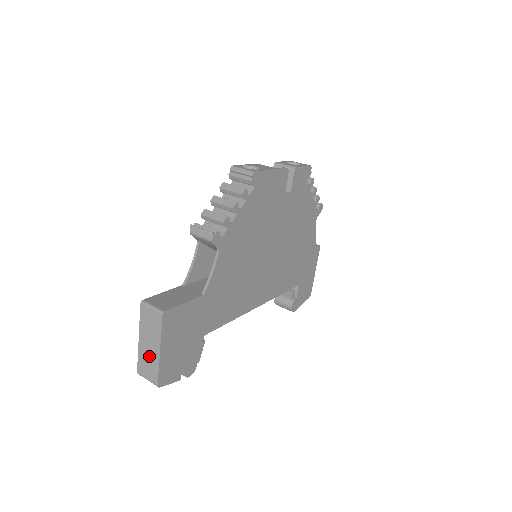
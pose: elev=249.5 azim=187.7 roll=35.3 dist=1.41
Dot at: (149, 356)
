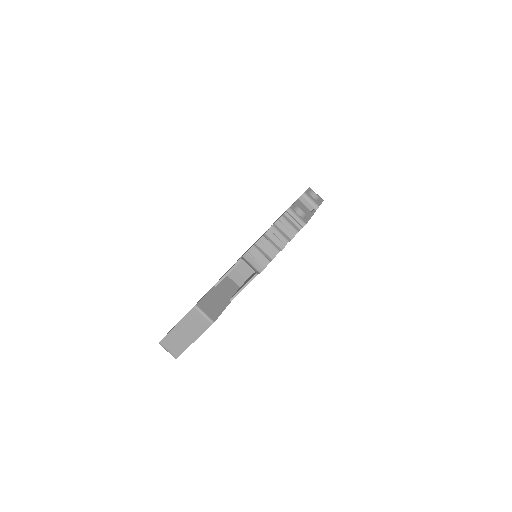
Dot at: (180, 340)
